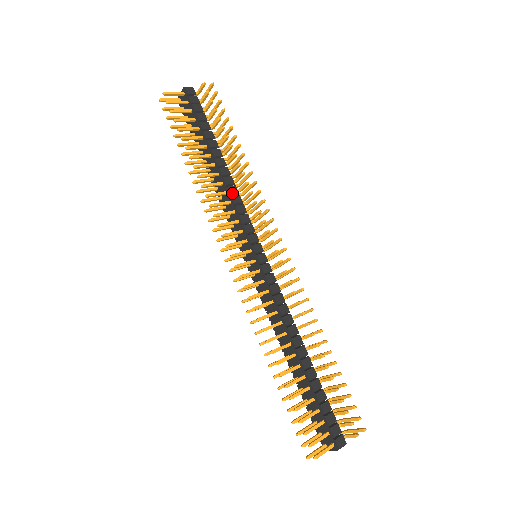
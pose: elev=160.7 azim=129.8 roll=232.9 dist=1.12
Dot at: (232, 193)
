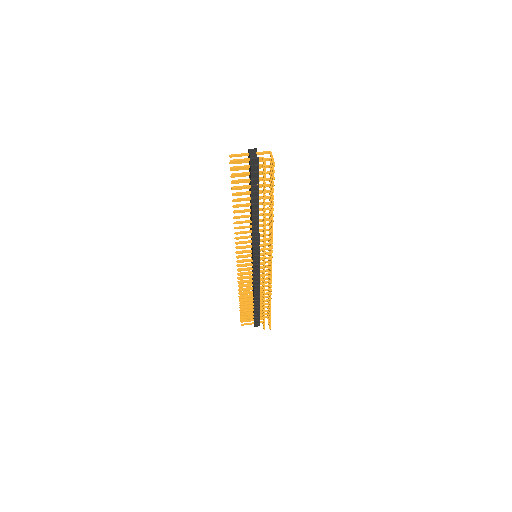
Dot at: (254, 230)
